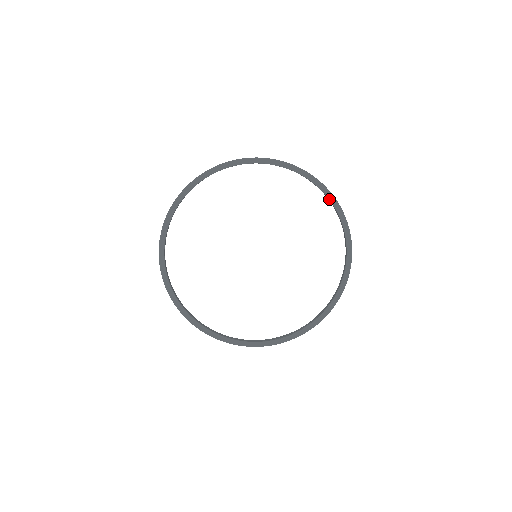
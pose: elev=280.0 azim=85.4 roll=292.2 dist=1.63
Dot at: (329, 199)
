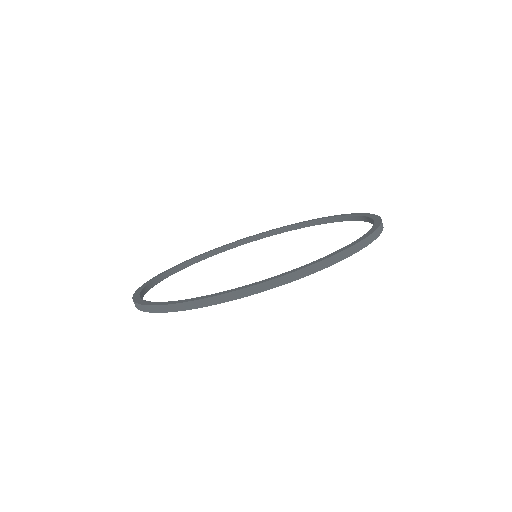
Dot at: (266, 232)
